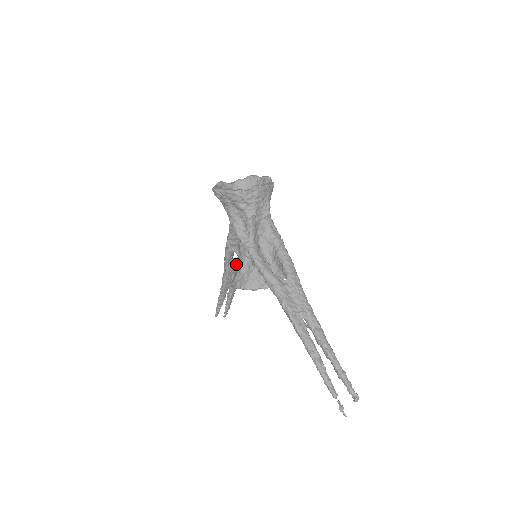
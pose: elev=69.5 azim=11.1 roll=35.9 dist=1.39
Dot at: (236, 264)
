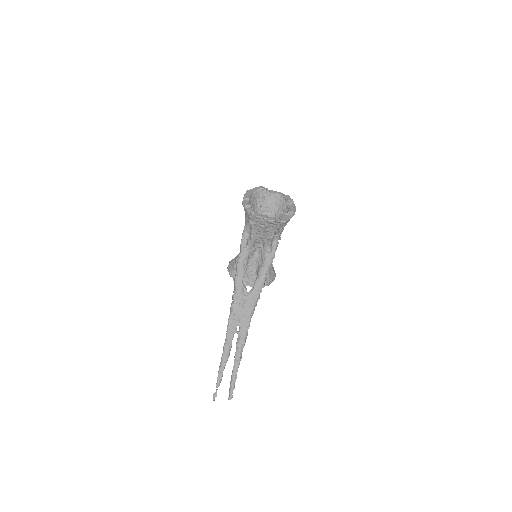
Dot at: occluded
